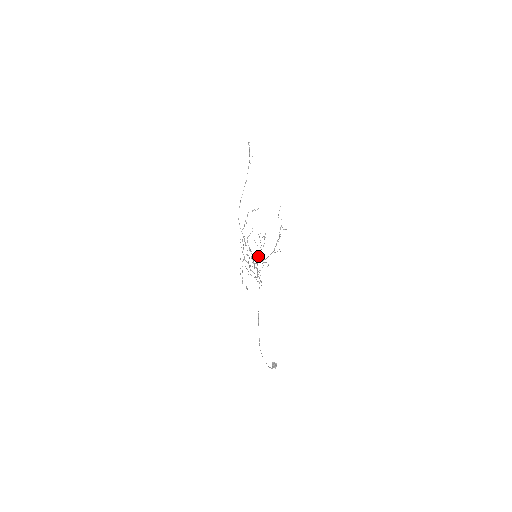
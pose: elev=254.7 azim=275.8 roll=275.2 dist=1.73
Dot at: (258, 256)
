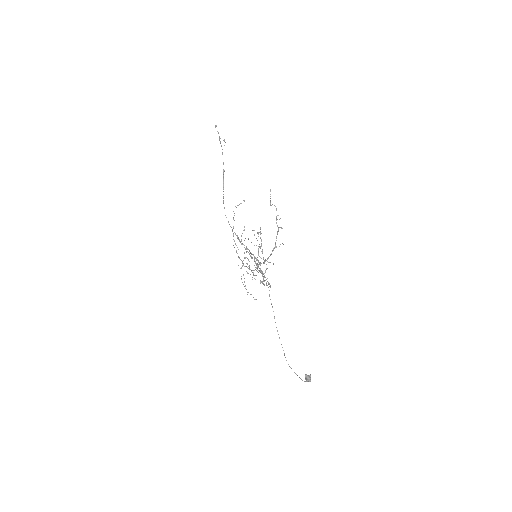
Dot at: occluded
